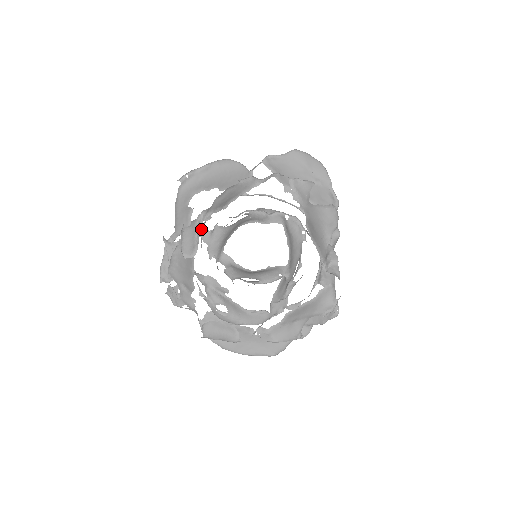
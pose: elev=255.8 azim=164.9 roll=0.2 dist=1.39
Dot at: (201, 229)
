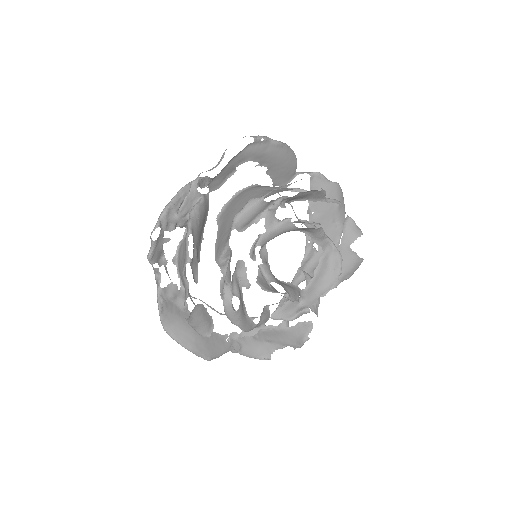
Dot at: (272, 212)
